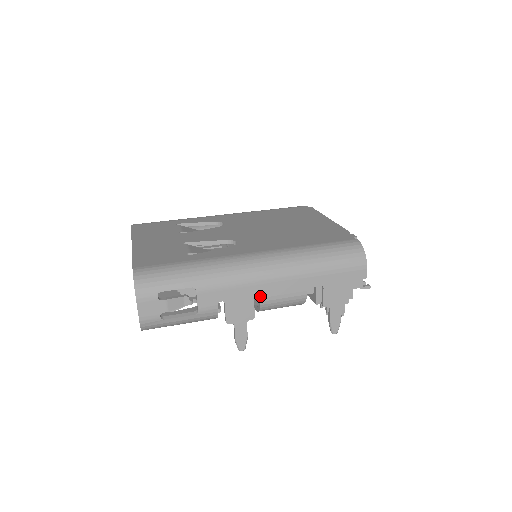
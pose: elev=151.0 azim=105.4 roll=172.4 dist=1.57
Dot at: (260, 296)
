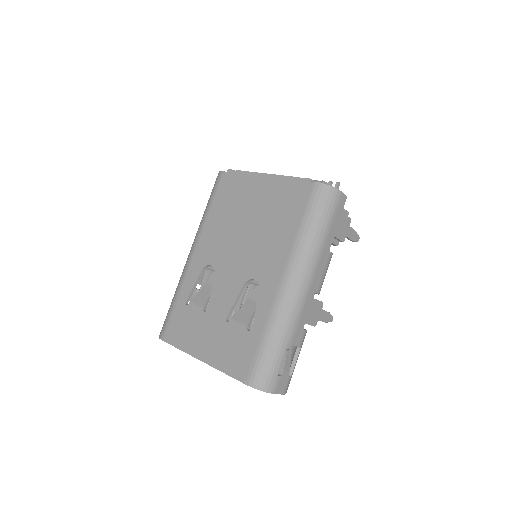
Dot at: occluded
